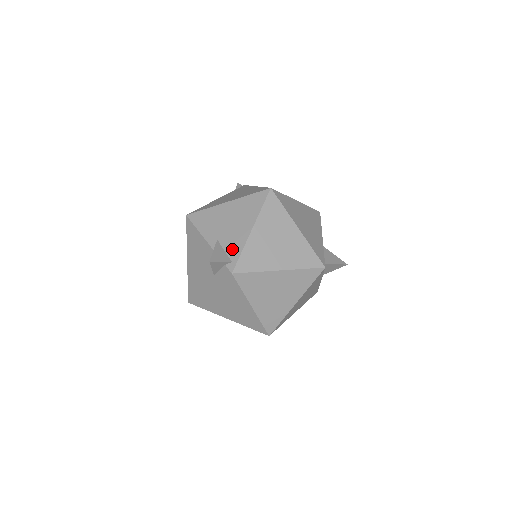
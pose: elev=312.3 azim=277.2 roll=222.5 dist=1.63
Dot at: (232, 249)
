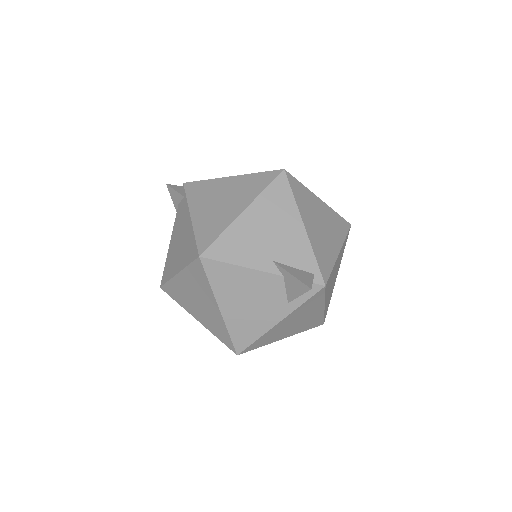
Dot at: (302, 261)
